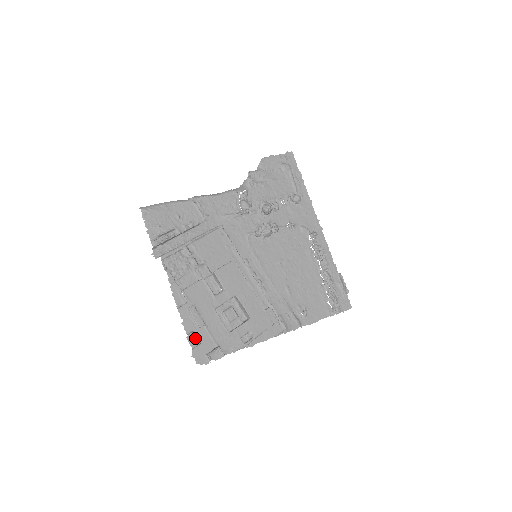
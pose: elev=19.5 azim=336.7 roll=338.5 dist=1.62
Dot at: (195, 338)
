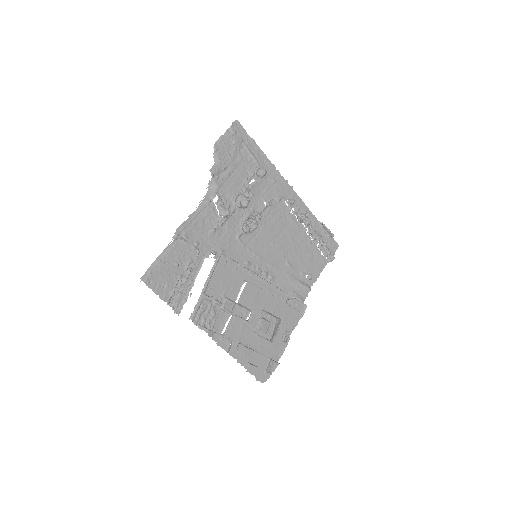
Dot at: (253, 367)
